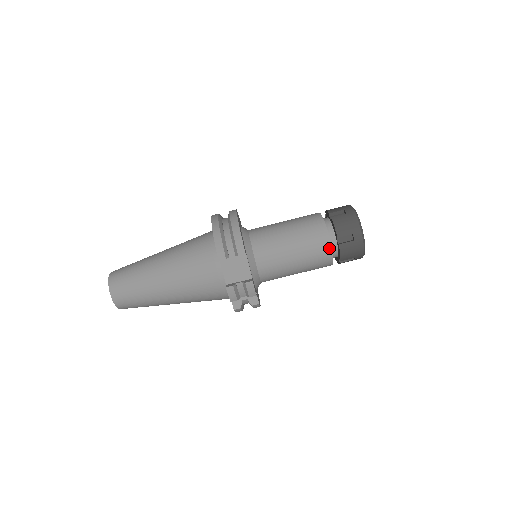
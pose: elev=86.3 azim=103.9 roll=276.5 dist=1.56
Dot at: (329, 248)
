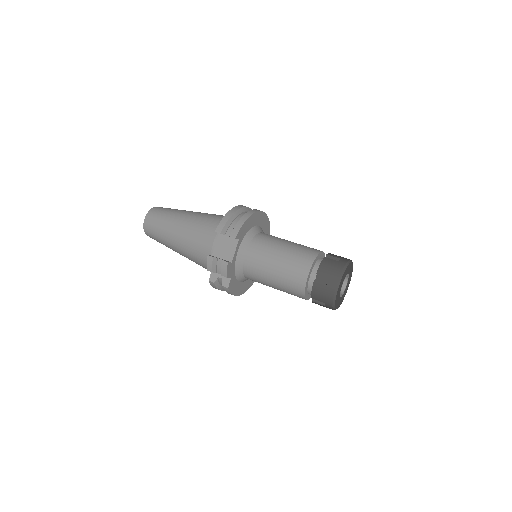
Dot at: (305, 279)
